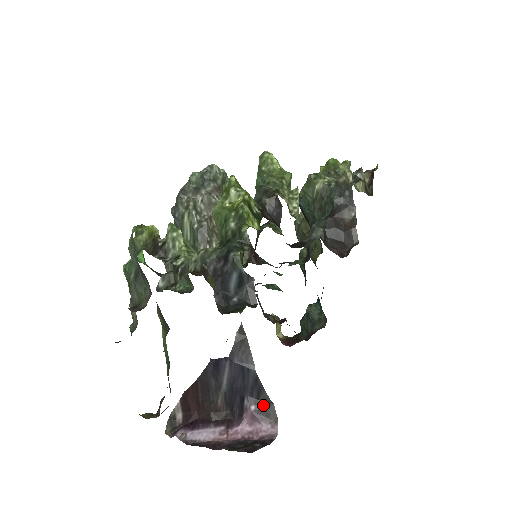
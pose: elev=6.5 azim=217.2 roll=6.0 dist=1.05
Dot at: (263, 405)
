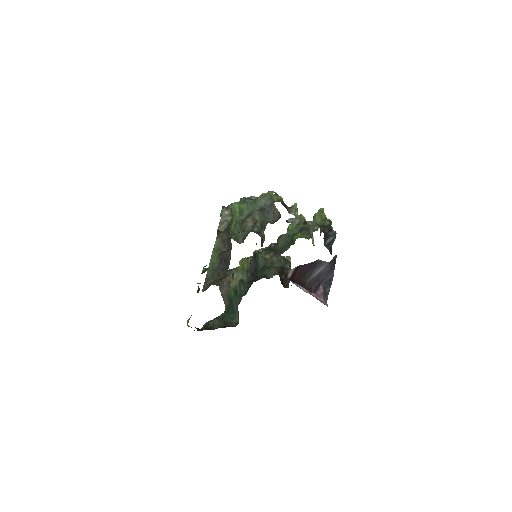
Dot at: (326, 292)
